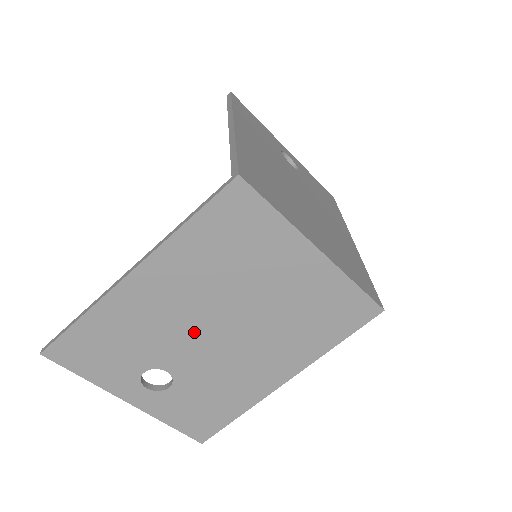
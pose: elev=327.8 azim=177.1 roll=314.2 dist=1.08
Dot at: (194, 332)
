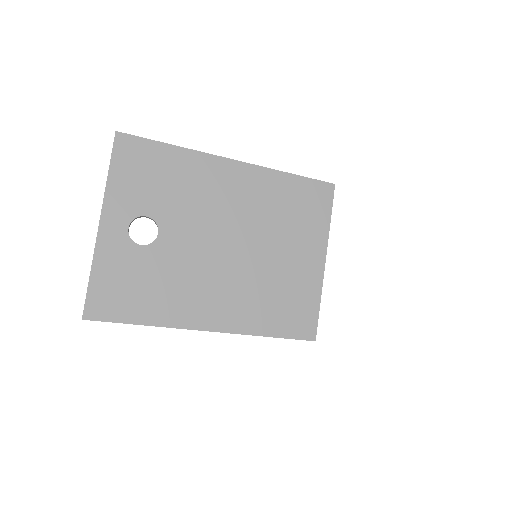
Dot at: (212, 228)
